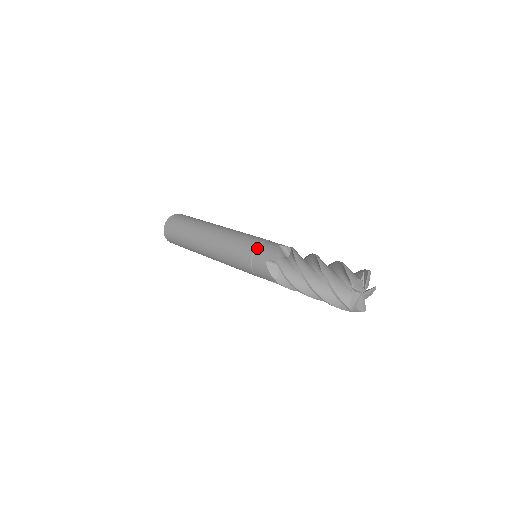
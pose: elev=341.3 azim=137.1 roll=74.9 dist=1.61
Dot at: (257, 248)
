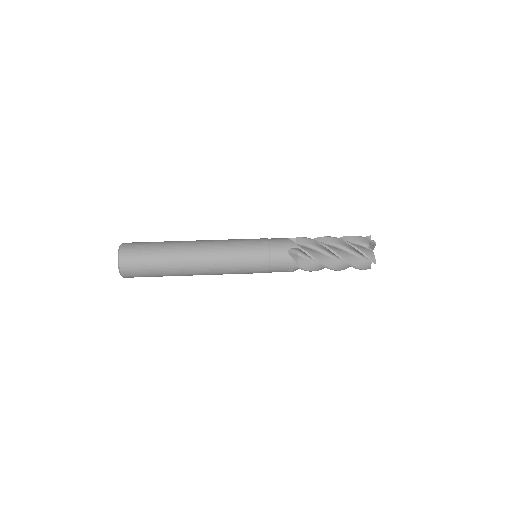
Dot at: (270, 243)
